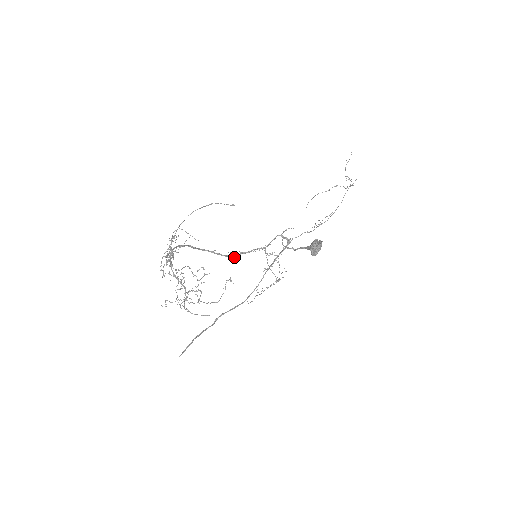
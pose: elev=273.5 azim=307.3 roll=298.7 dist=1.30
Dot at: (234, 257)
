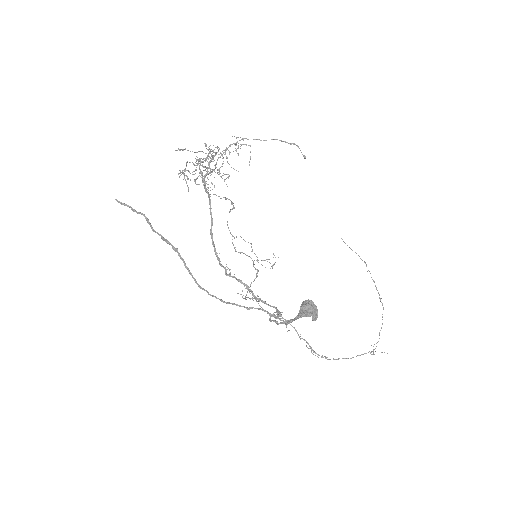
Dot at: (225, 274)
